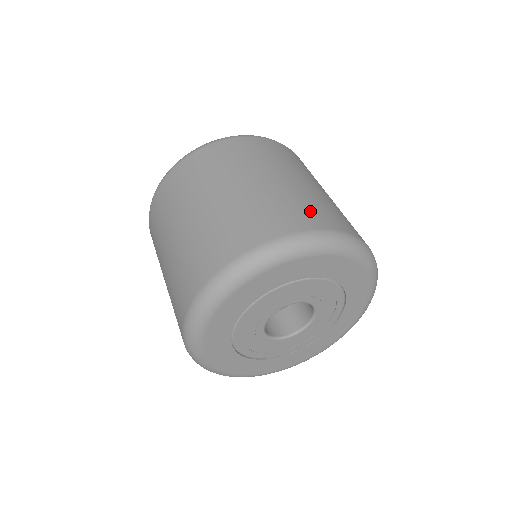
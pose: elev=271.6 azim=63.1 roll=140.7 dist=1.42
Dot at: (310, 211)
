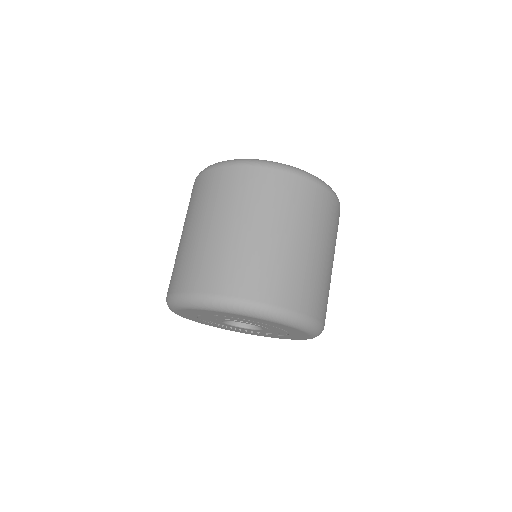
Dot at: (323, 300)
